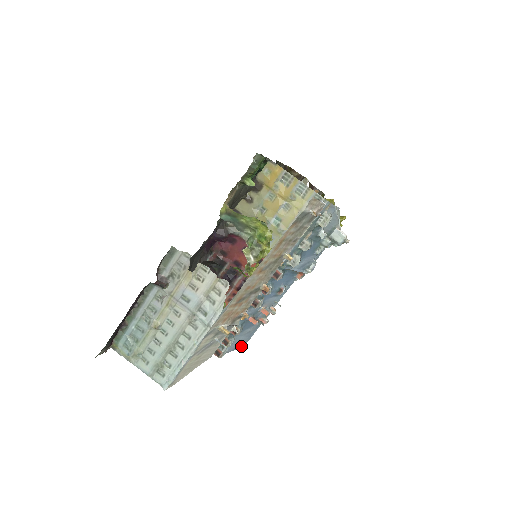
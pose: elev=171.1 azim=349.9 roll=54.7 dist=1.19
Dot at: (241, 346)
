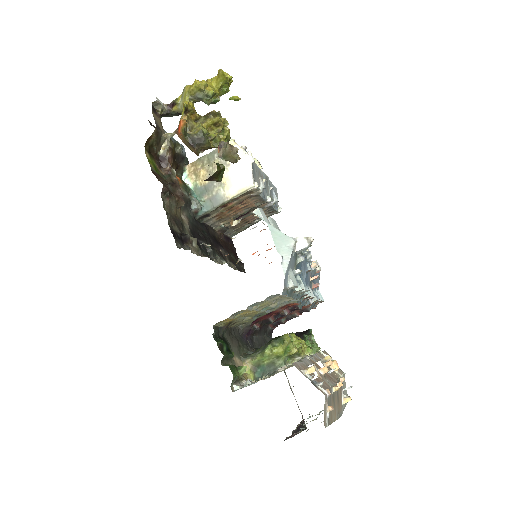
Dot at: (319, 272)
